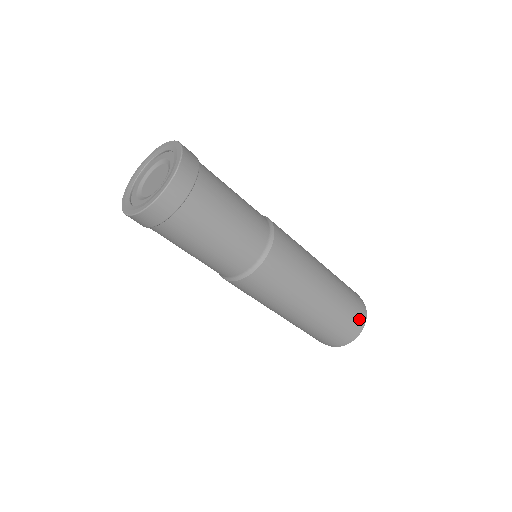
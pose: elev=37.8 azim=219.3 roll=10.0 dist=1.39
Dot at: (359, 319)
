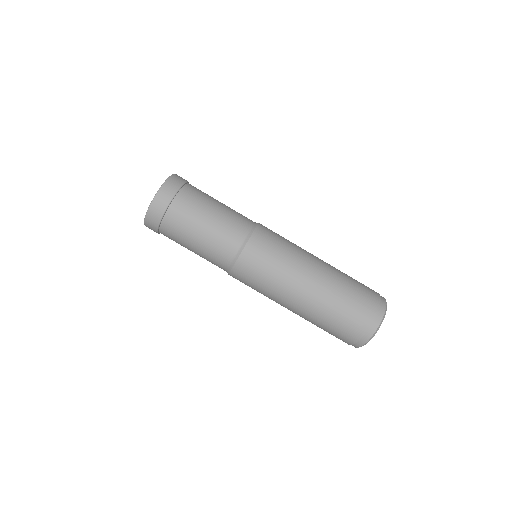
Dot at: (366, 322)
